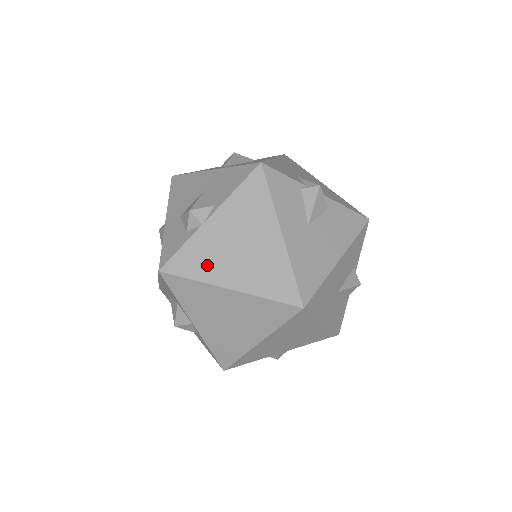
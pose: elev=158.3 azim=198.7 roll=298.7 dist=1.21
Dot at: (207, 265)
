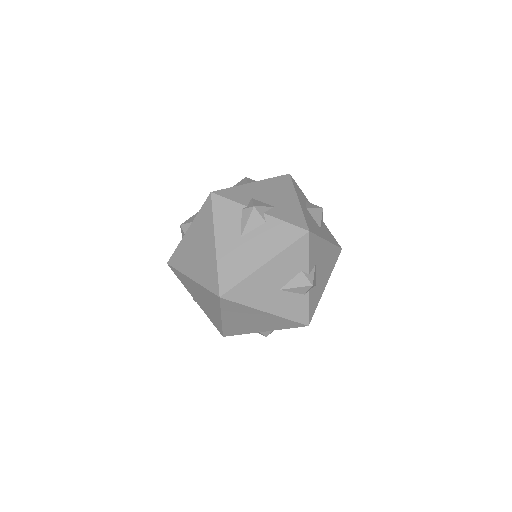
Dot at: (184, 262)
